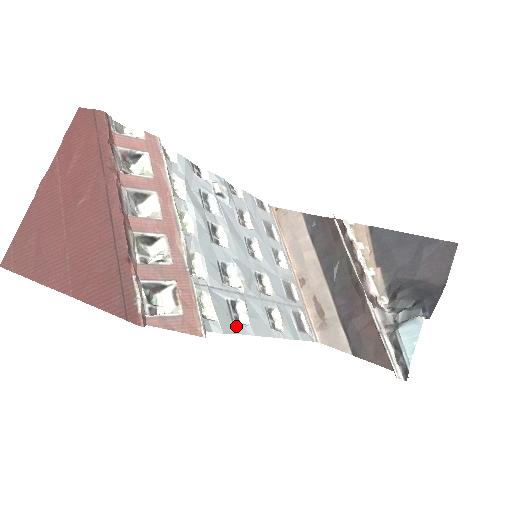
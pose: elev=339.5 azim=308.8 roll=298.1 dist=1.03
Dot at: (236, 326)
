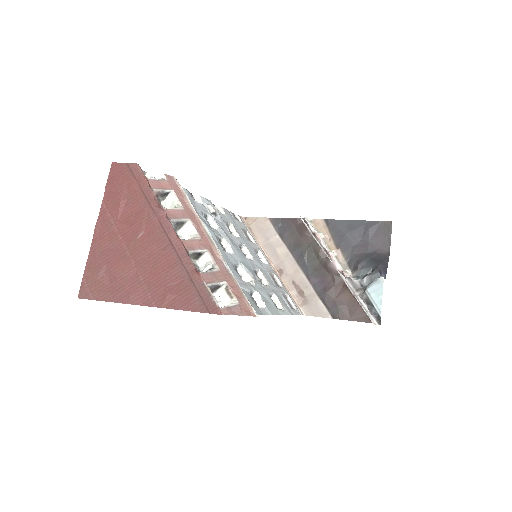
Dot at: (260, 309)
